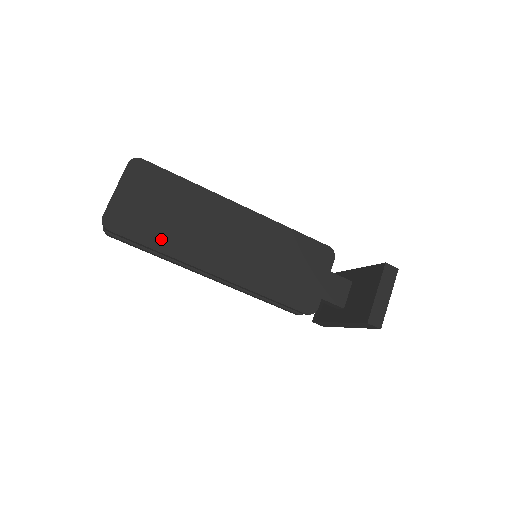
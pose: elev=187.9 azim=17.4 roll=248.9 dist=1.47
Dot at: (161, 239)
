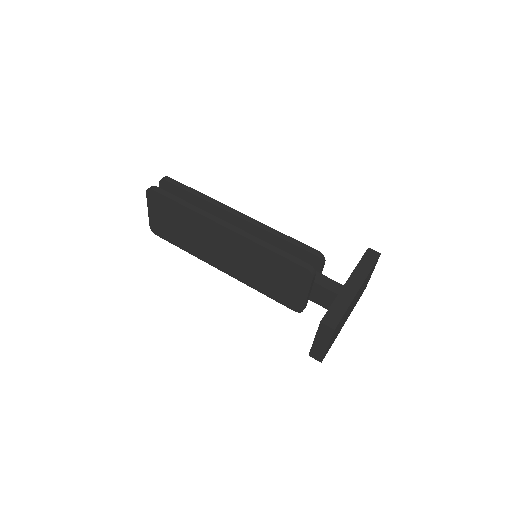
Dot at: (184, 244)
